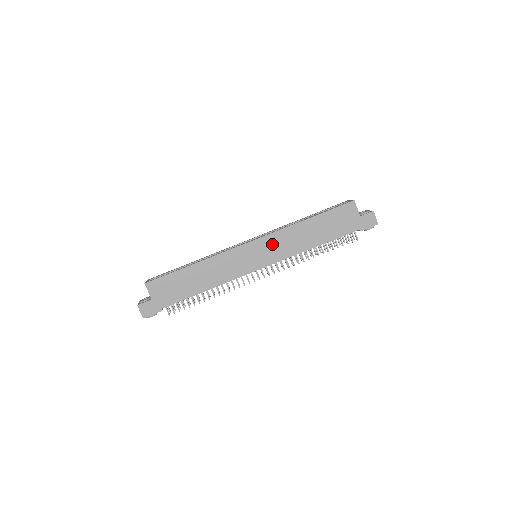
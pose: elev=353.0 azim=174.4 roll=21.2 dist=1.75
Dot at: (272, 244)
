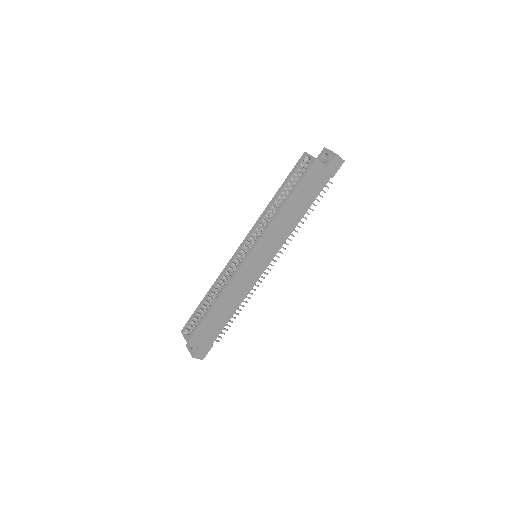
Dot at: (267, 243)
